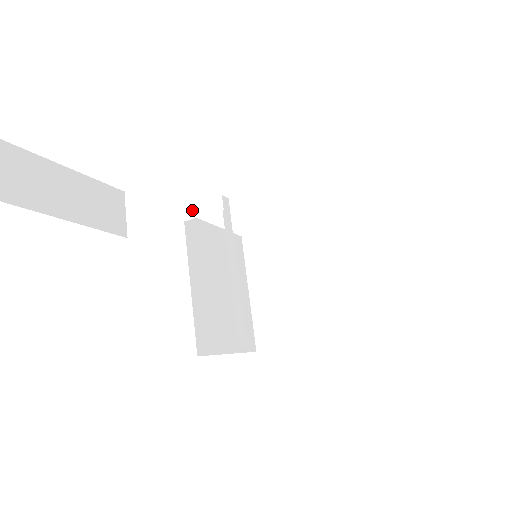
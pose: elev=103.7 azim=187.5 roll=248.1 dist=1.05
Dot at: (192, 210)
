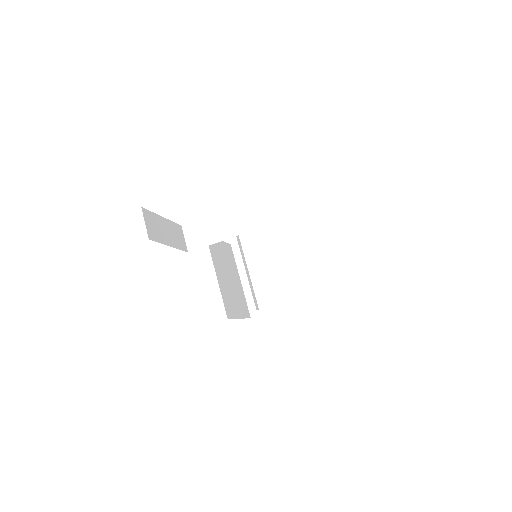
Dot at: (228, 234)
